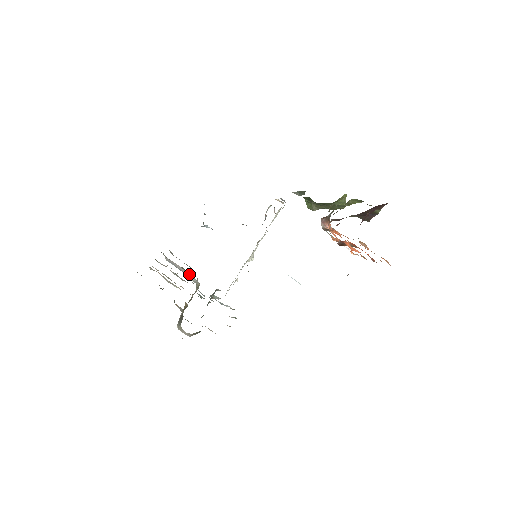
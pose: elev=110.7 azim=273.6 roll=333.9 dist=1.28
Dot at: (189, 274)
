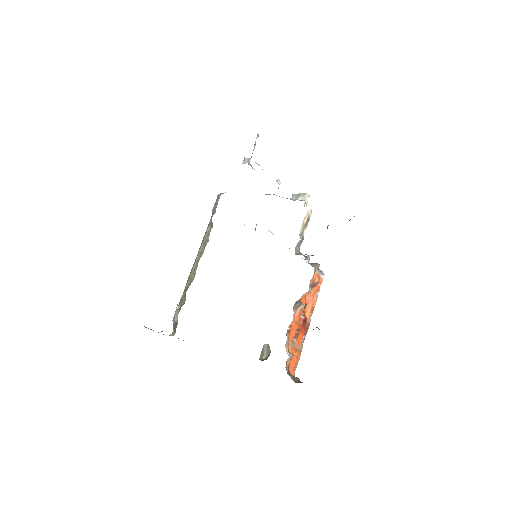
Dot at: occluded
